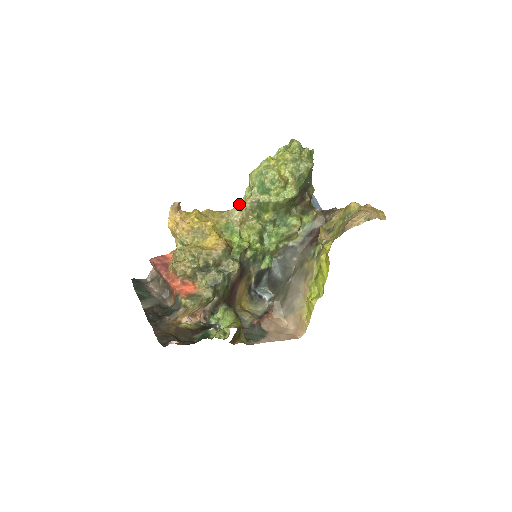
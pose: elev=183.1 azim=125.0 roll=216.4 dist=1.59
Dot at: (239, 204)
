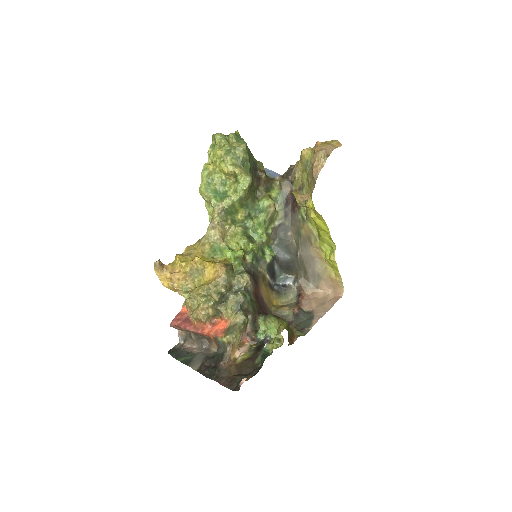
Dot at: occluded
